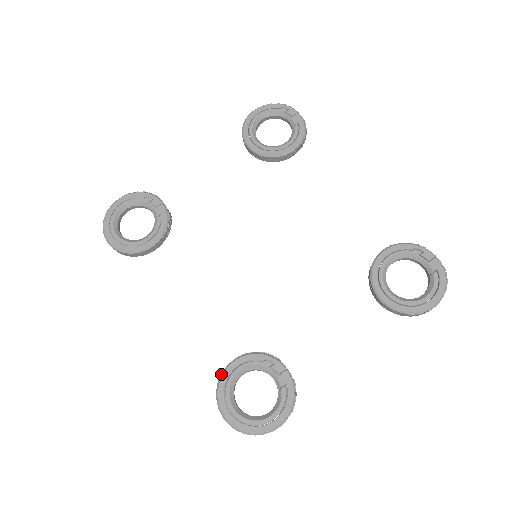
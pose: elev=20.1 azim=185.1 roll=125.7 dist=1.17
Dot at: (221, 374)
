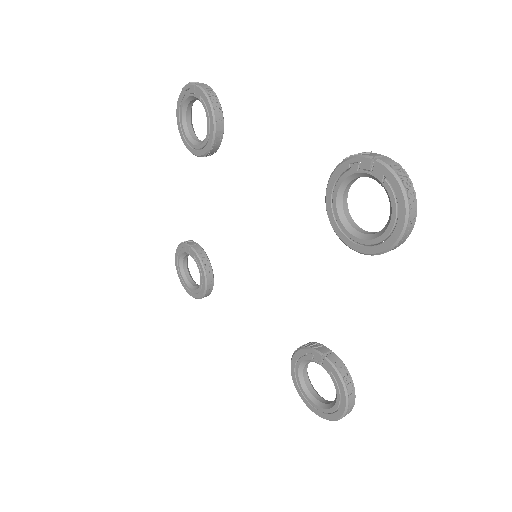
Dot at: (291, 375)
